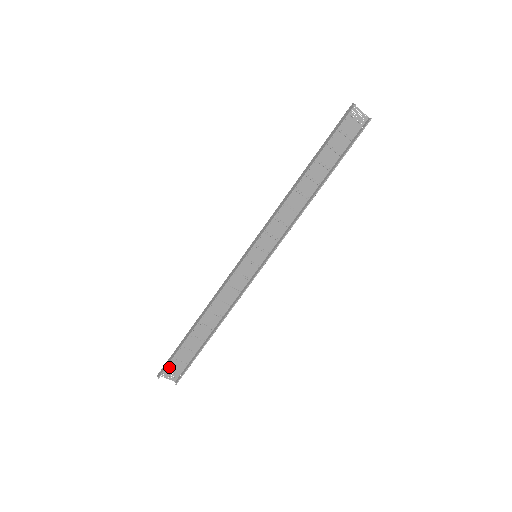
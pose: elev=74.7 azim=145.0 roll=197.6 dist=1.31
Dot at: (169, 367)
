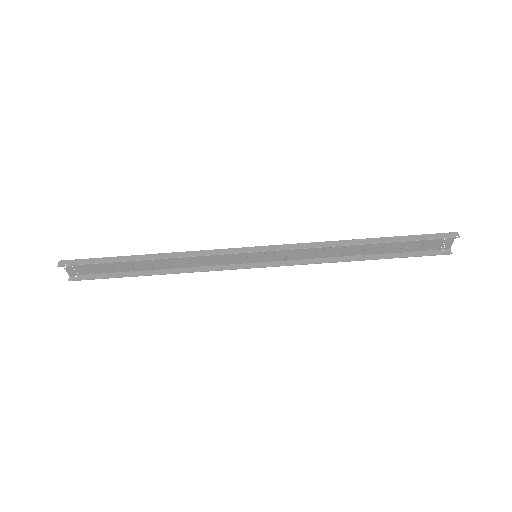
Dot at: occluded
